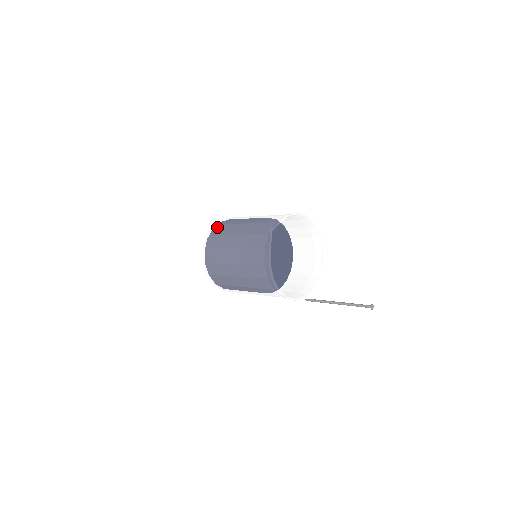
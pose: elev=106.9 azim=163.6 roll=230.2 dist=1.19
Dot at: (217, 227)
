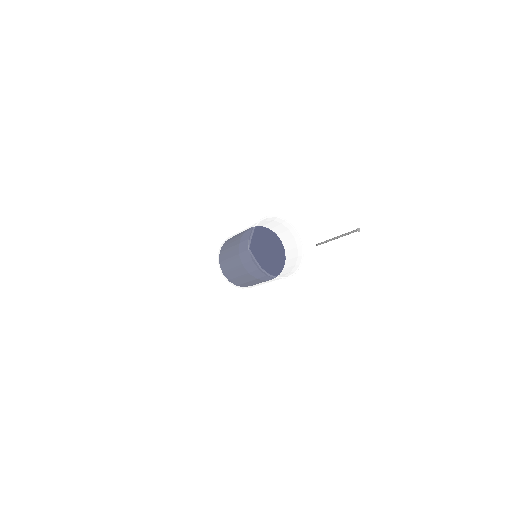
Dot at: (220, 255)
